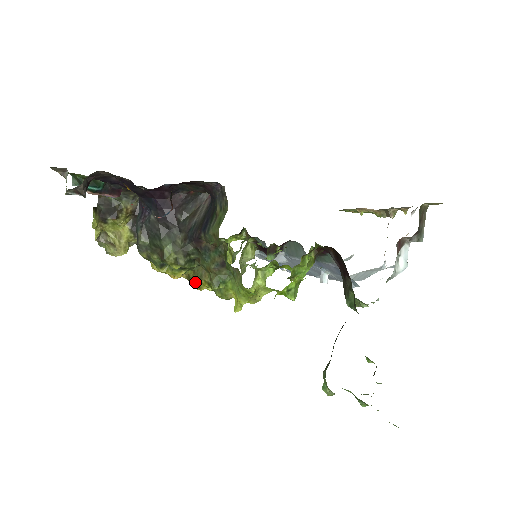
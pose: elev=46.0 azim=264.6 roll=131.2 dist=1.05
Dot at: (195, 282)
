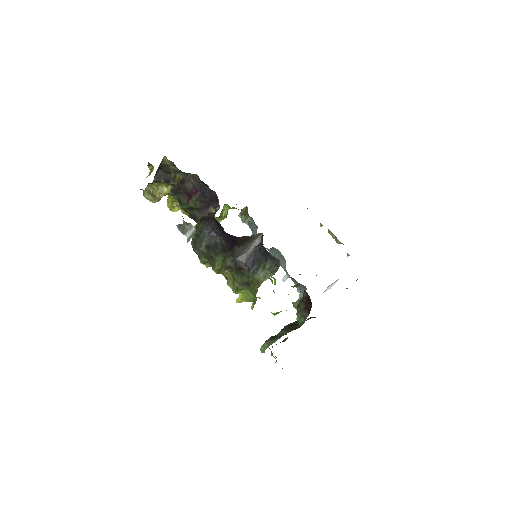
Dot at: occluded
